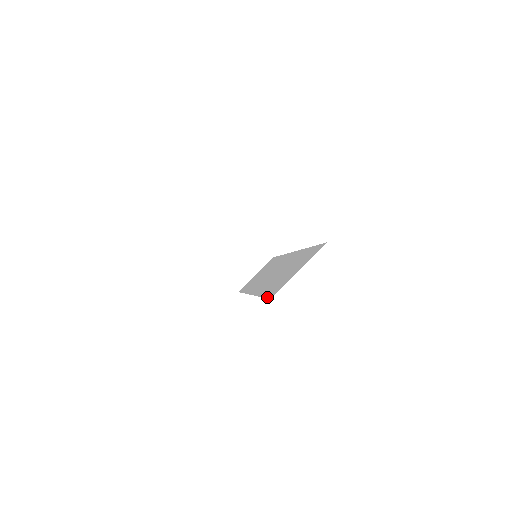
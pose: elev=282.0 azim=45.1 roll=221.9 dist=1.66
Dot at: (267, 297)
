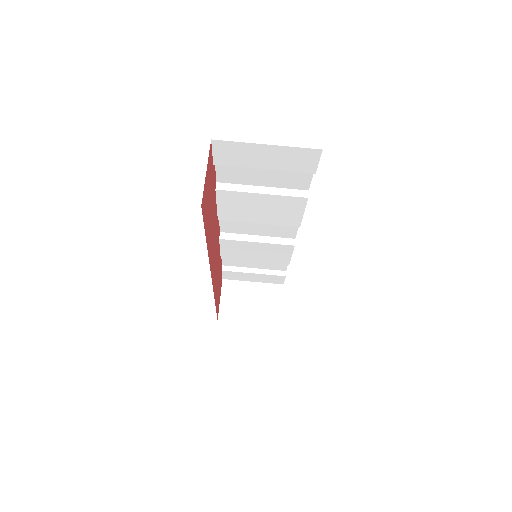
Dot at: occluded
